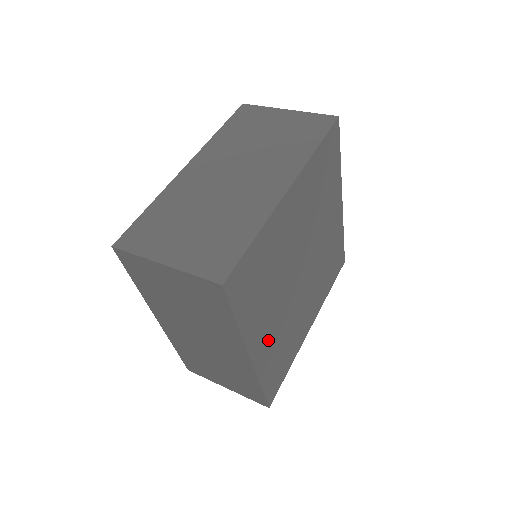
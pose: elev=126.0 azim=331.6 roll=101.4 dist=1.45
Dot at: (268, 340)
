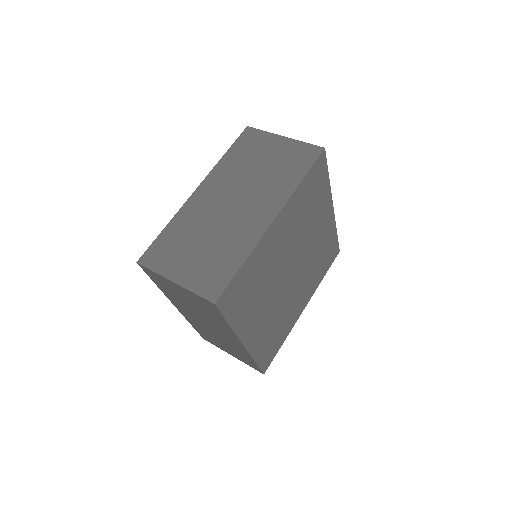
Dot at: (260, 329)
